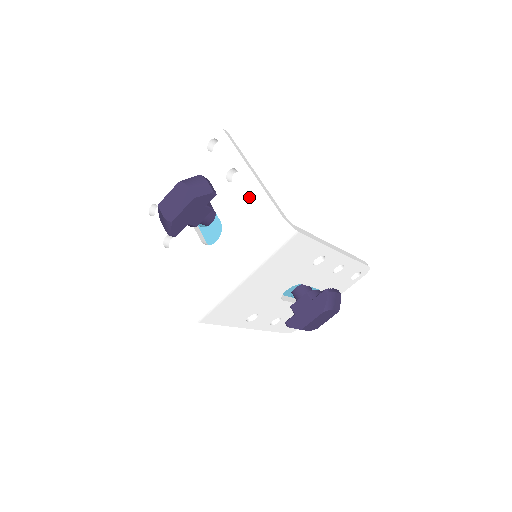
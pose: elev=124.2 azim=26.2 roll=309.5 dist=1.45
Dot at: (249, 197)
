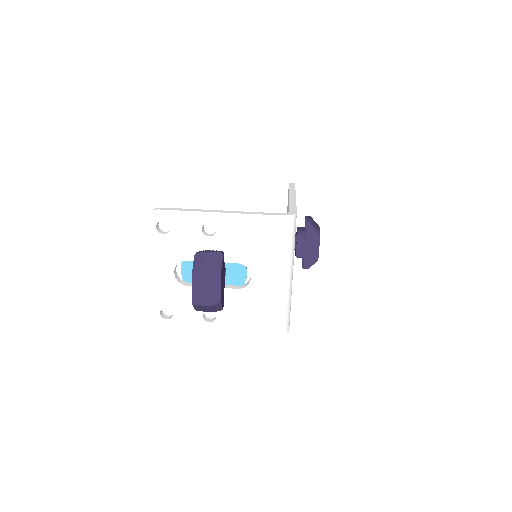
Dot at: (242, 229)
